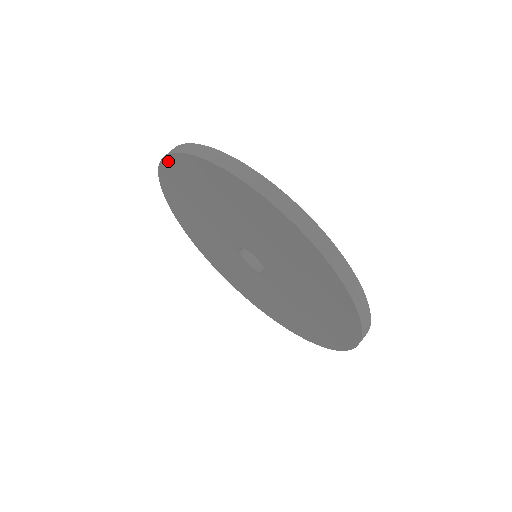
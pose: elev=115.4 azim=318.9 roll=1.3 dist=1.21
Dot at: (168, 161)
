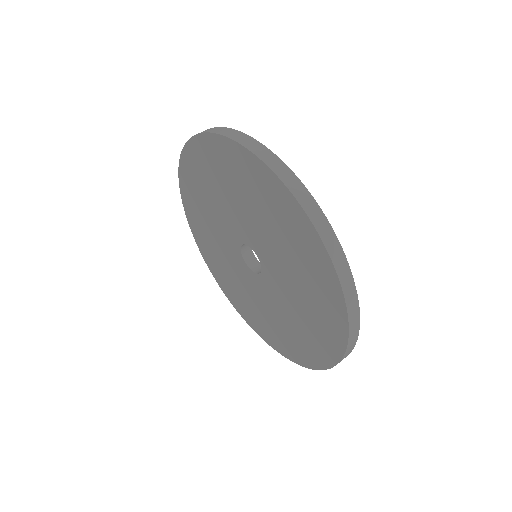
Dot at: (210, 138)
